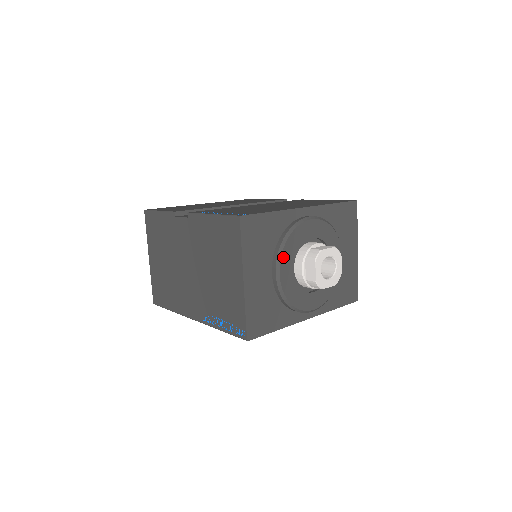
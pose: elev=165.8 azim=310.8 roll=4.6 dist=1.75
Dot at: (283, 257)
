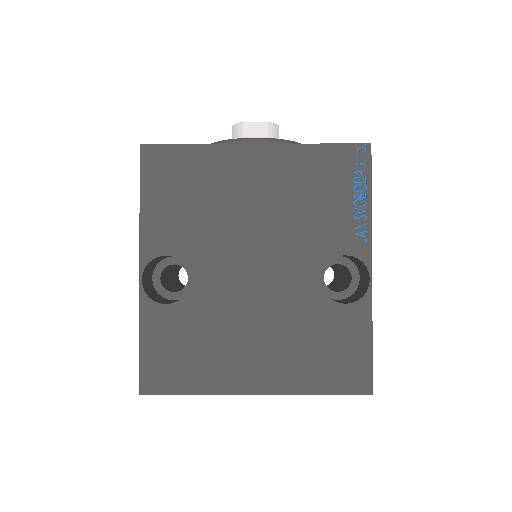
Dot at: occluded
